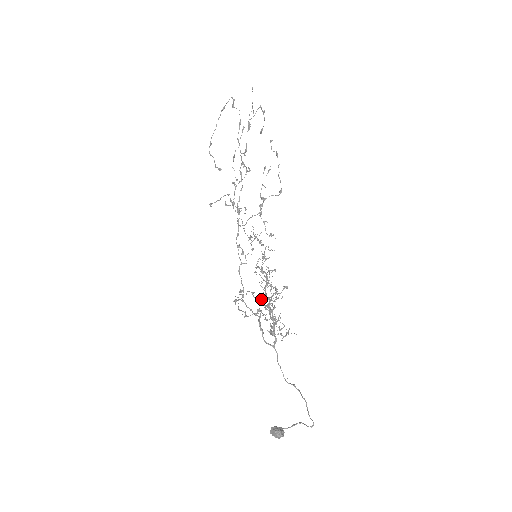
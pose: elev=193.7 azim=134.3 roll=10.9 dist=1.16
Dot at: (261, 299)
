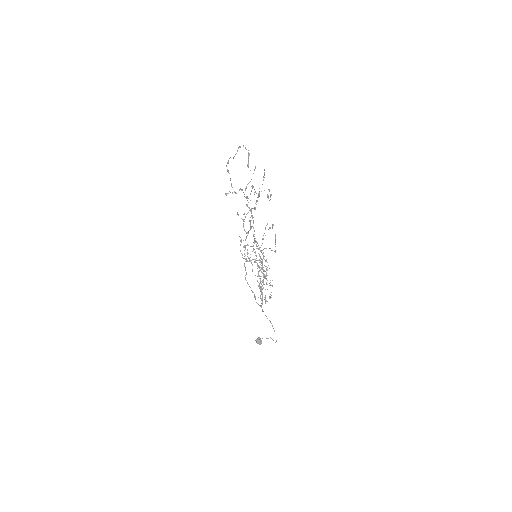
Dot at: occluded
